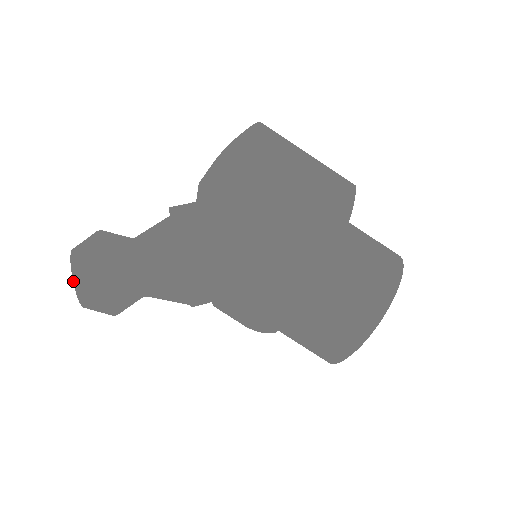
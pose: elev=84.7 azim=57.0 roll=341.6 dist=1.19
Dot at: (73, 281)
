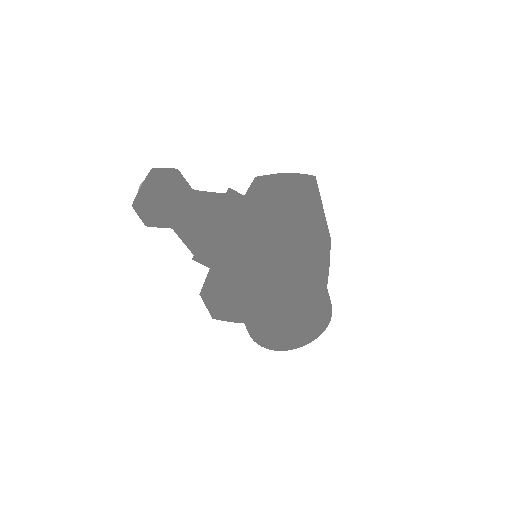
Dot at: (133, 203)
